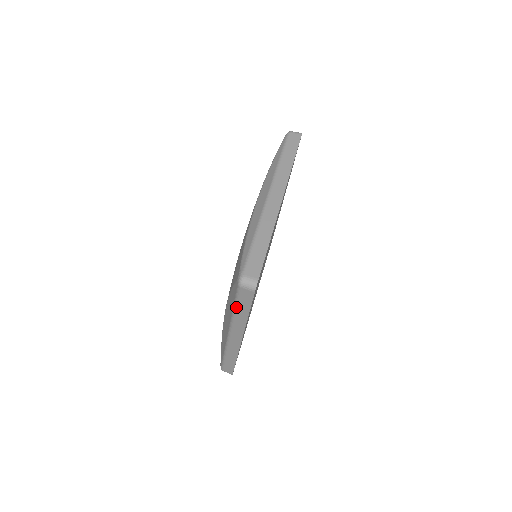
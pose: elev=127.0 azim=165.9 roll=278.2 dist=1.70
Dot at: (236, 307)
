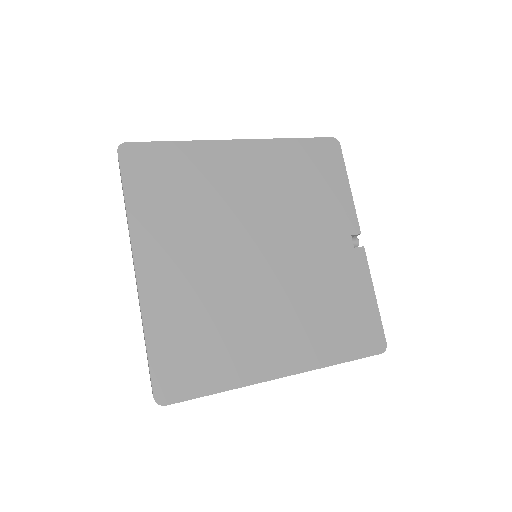
Dot at: occluded
